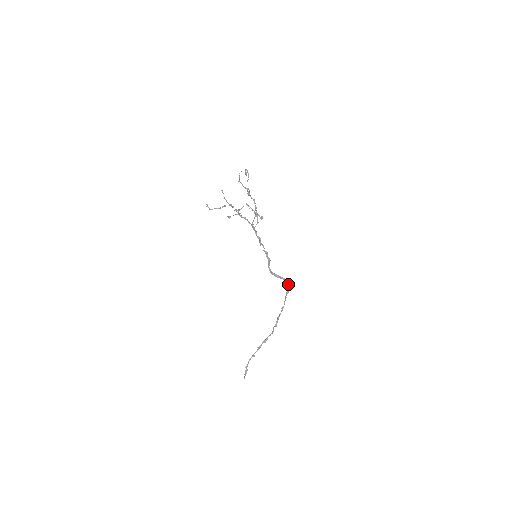
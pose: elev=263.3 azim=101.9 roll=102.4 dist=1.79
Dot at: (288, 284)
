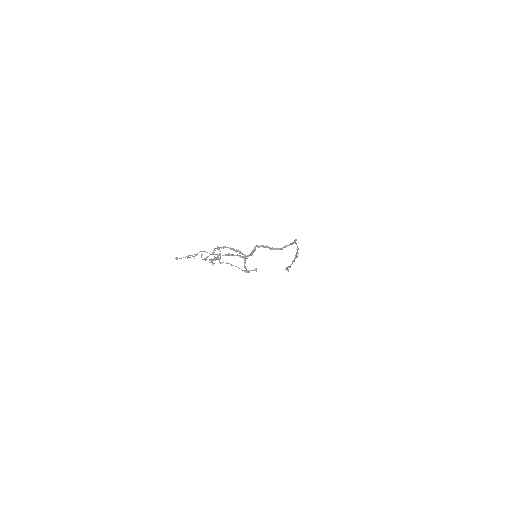
Dot at: (294, 242)
